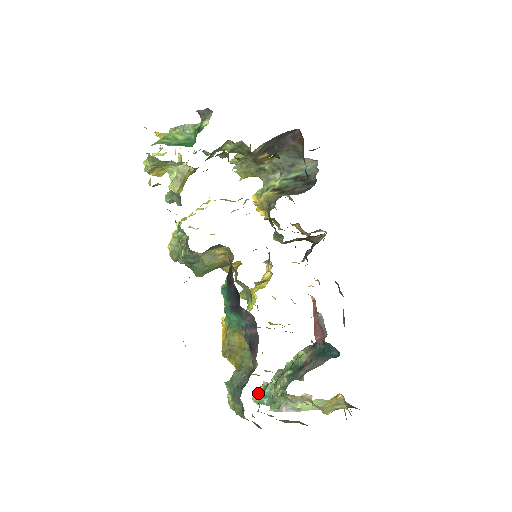
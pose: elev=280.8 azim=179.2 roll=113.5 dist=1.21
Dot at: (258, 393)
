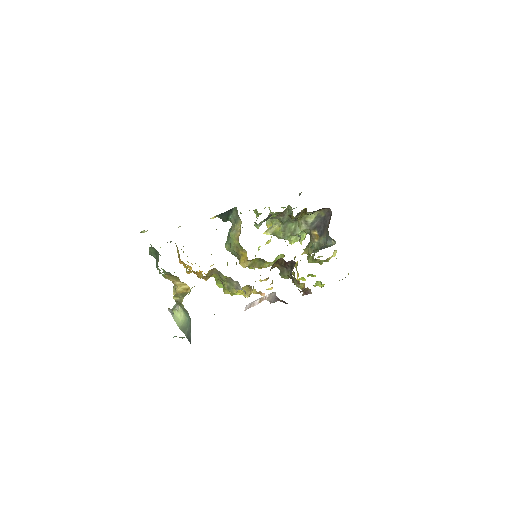
Dot at: occluded
